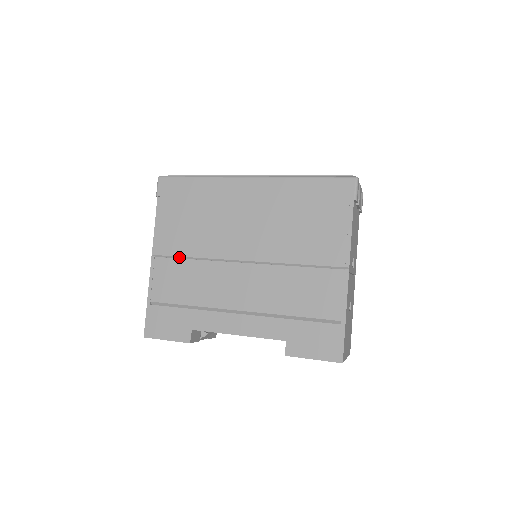
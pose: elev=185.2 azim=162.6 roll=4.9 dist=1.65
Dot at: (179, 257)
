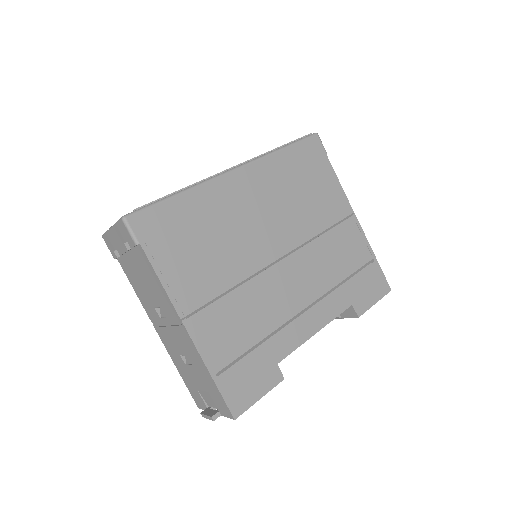
Dot at: (215, 299)
